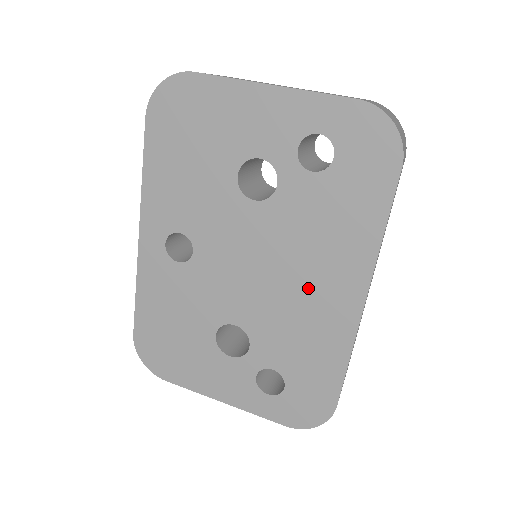
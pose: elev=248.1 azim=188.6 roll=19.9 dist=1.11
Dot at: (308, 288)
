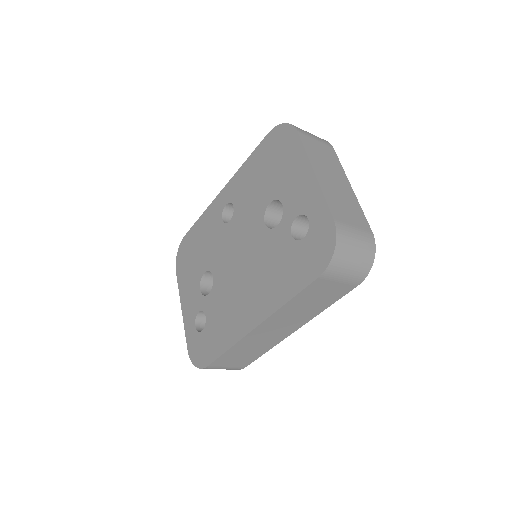
Dot at: (245, 293)
